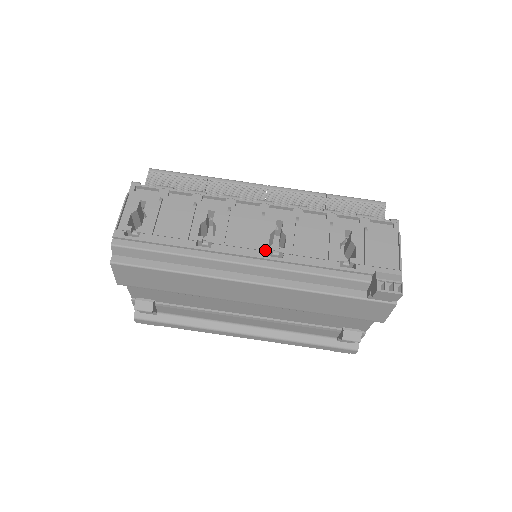
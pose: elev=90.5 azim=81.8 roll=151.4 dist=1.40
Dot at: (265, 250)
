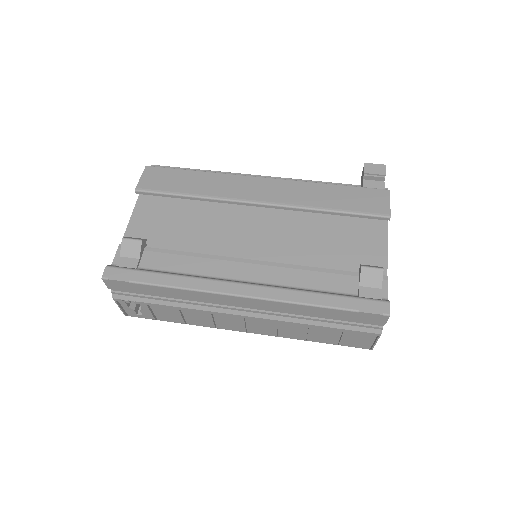
Dot at: occluded
